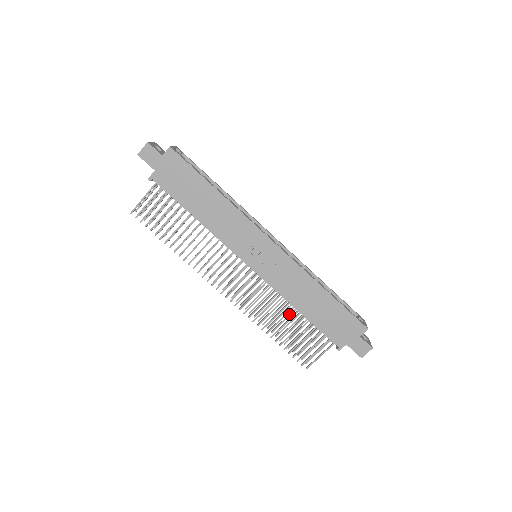
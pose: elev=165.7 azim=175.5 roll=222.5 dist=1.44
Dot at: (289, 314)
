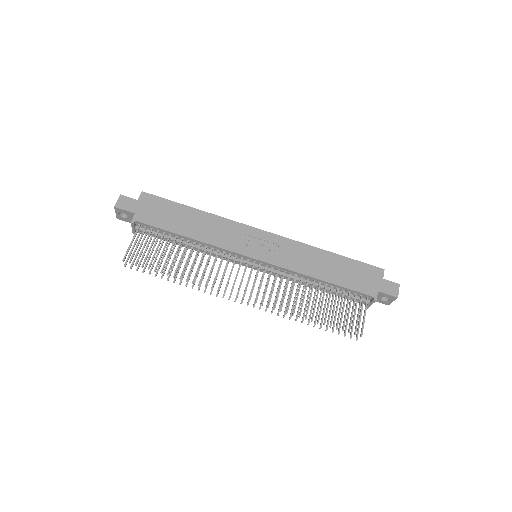
Dot at: (313, 298)
